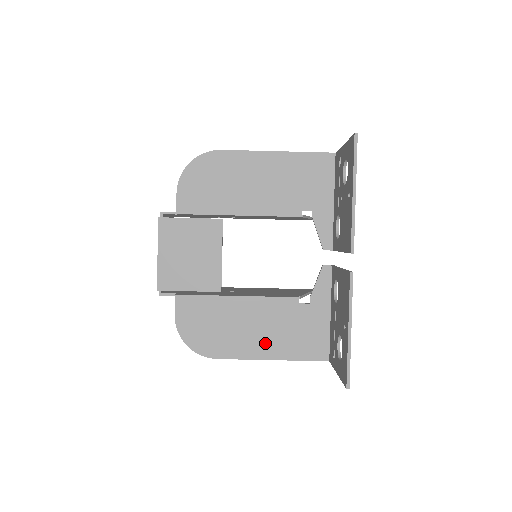
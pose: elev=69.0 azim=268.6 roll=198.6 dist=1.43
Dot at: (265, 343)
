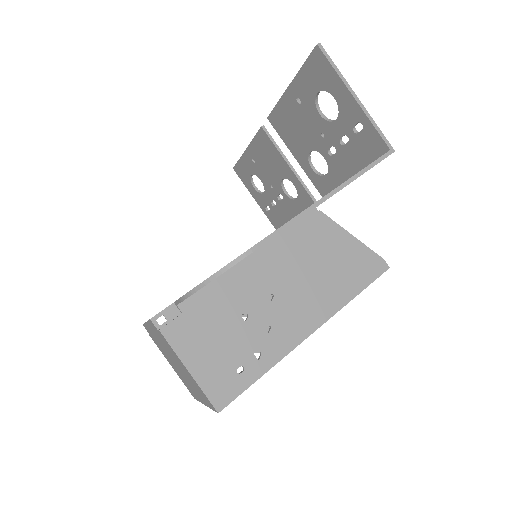
Dot at: occluded
